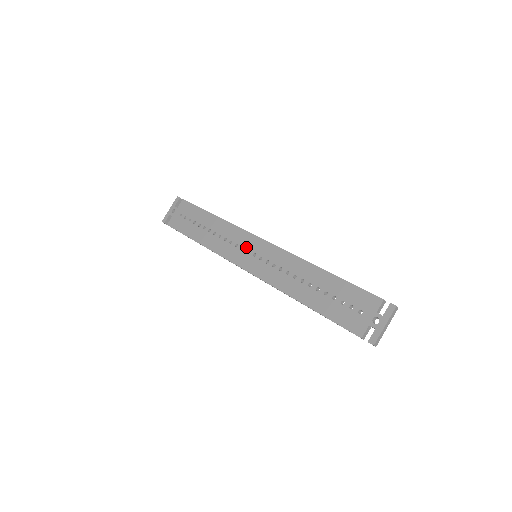
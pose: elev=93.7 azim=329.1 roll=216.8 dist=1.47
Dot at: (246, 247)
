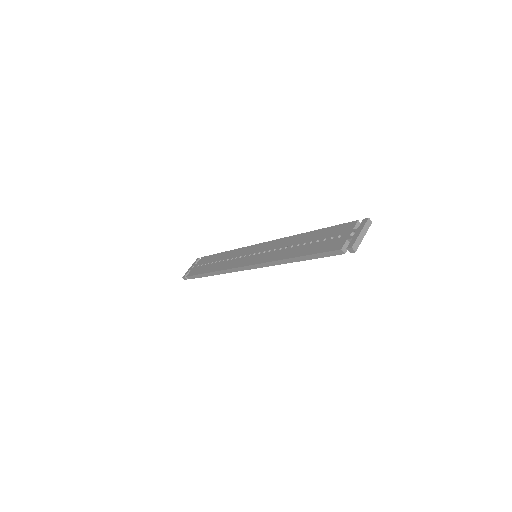
Dot at: (248, 254)
